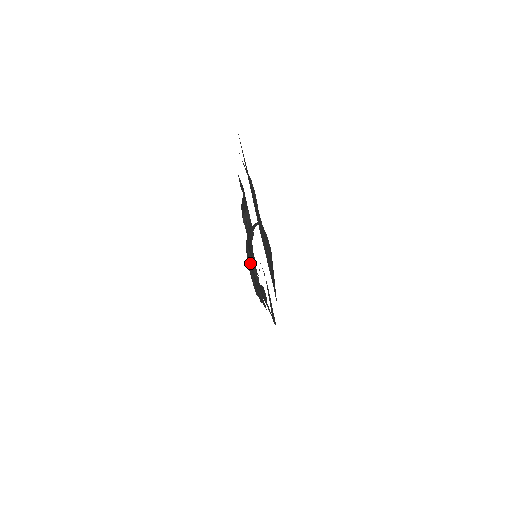
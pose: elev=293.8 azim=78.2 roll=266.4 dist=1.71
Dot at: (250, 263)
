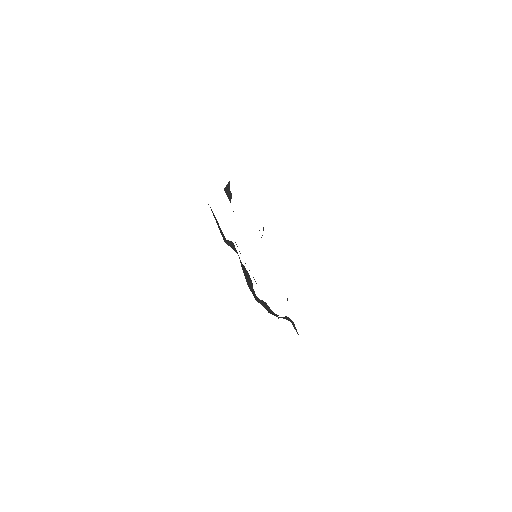
Dot at: occluded
